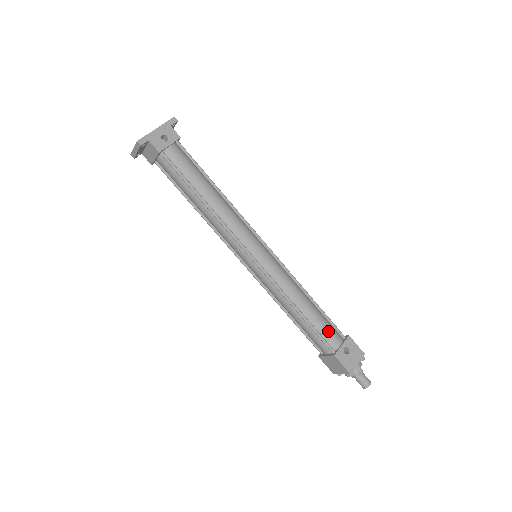
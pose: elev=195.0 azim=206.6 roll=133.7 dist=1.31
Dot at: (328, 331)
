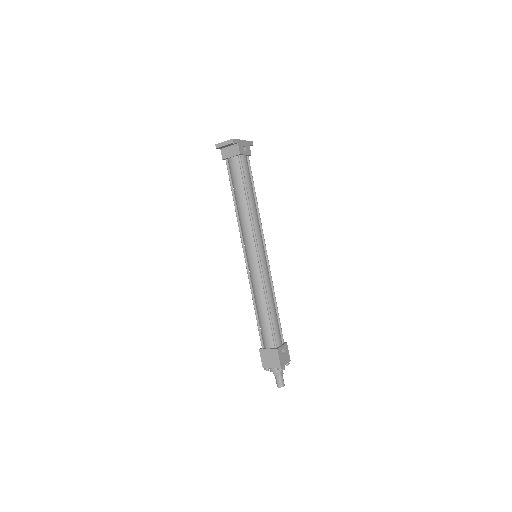
Dot at: (278, 331)
